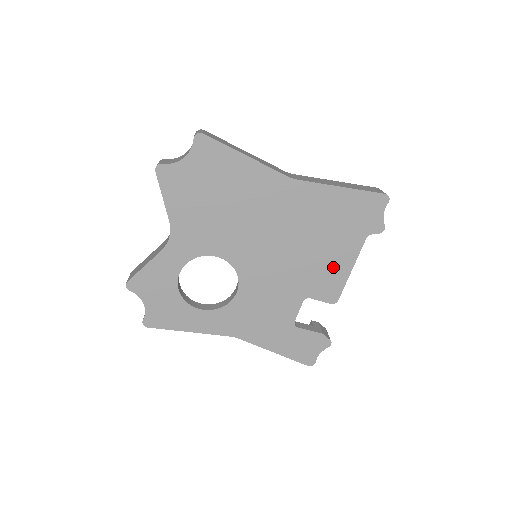
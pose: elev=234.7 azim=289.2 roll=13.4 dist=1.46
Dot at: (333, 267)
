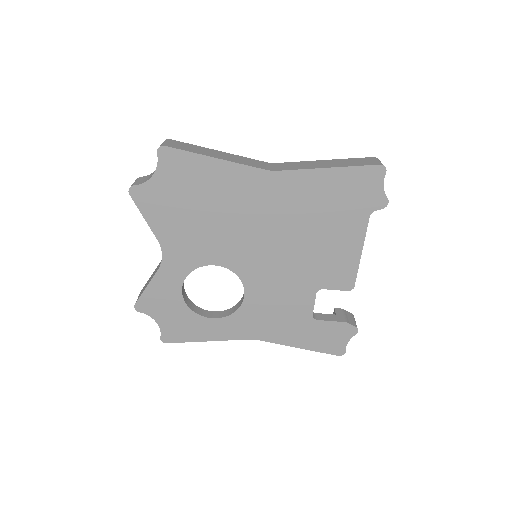
Dot at: (340, 253)
